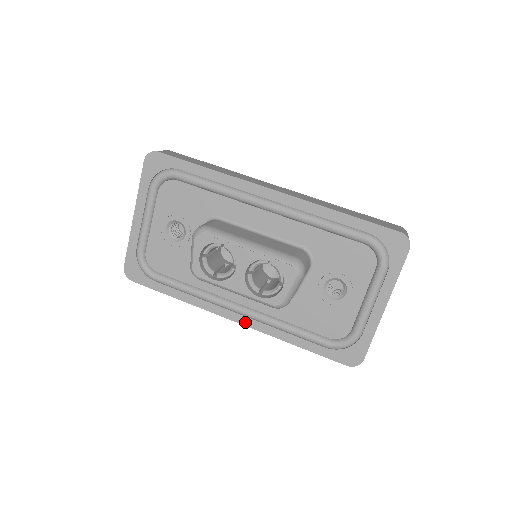
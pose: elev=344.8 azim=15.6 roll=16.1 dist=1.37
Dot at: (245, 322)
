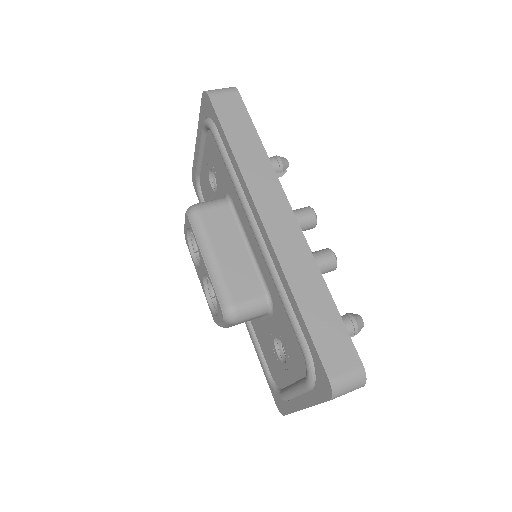
Dot at: occluded
